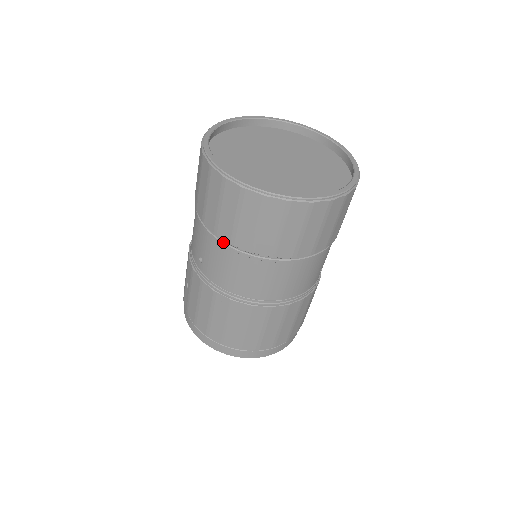
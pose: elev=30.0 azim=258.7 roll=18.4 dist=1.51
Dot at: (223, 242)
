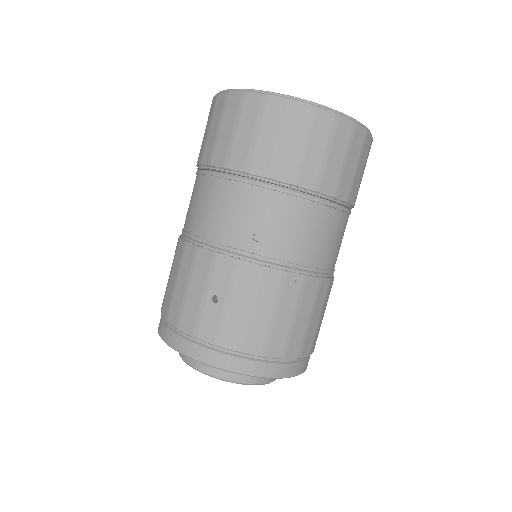
Dot at: (303, 193)
